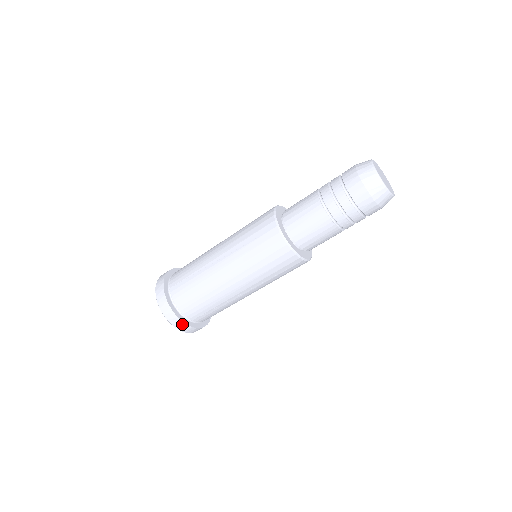
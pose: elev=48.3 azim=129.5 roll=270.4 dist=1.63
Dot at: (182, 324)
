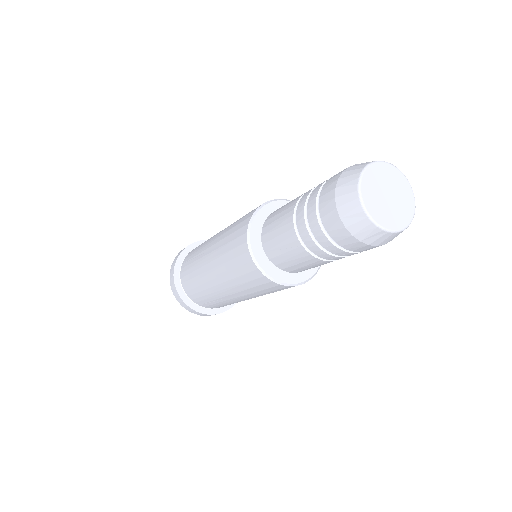
Dot at: (234, 304)
